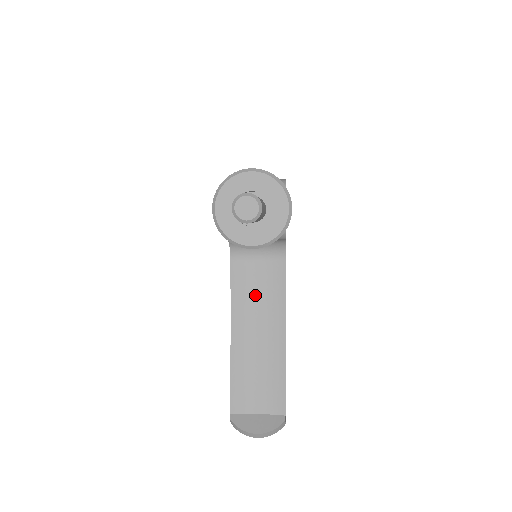
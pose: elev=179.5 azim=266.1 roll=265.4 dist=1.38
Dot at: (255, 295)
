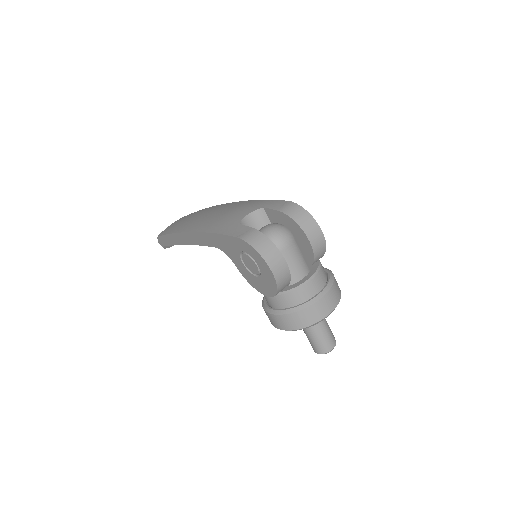
Dot at: occluded
